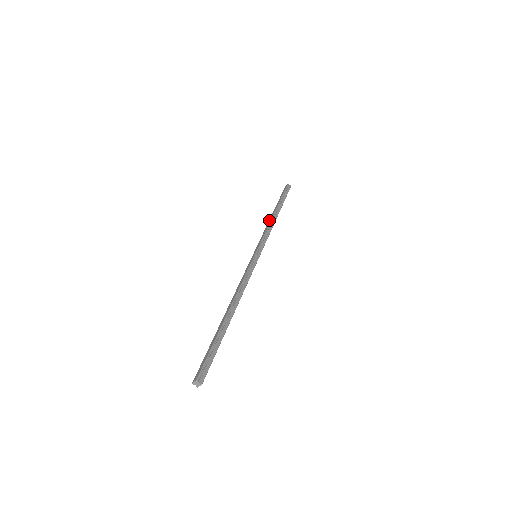
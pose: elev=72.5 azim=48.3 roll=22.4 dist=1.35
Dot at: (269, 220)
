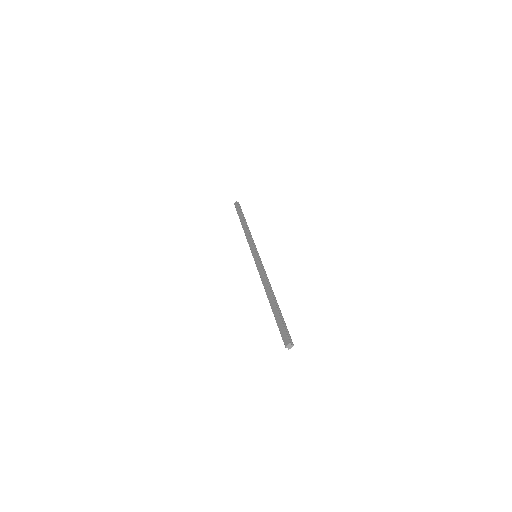
Dot at: (244, 229)
